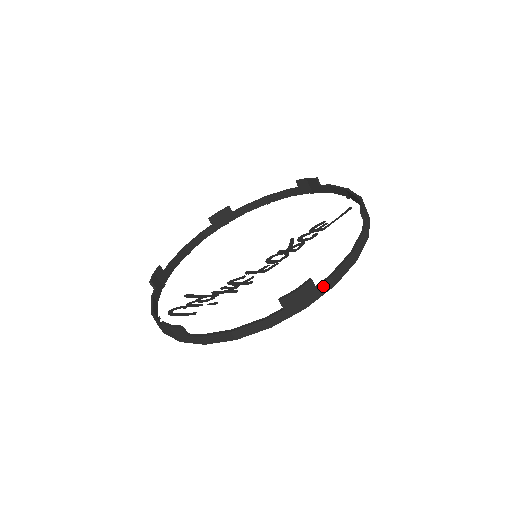
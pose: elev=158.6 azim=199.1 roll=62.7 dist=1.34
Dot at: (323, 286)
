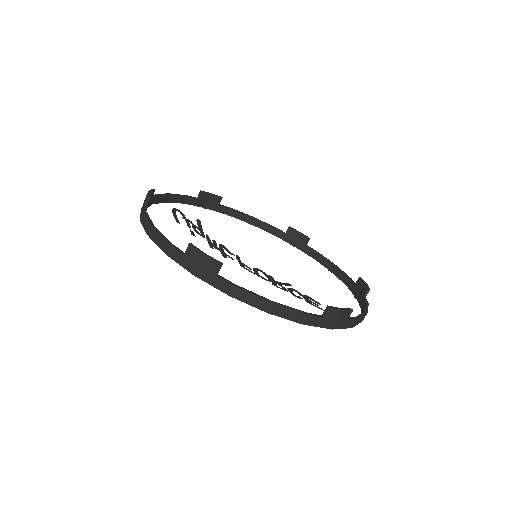
Dot at: (222, 282)
